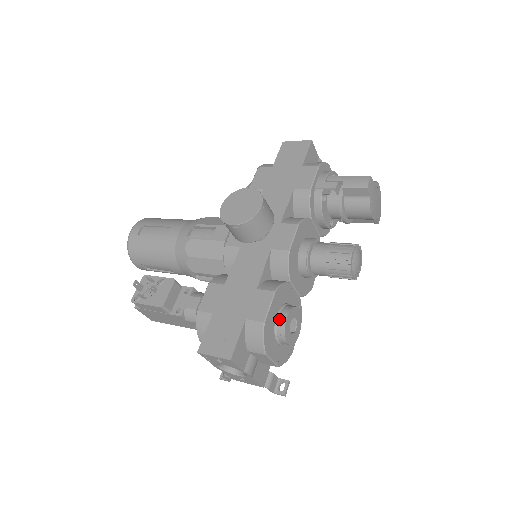
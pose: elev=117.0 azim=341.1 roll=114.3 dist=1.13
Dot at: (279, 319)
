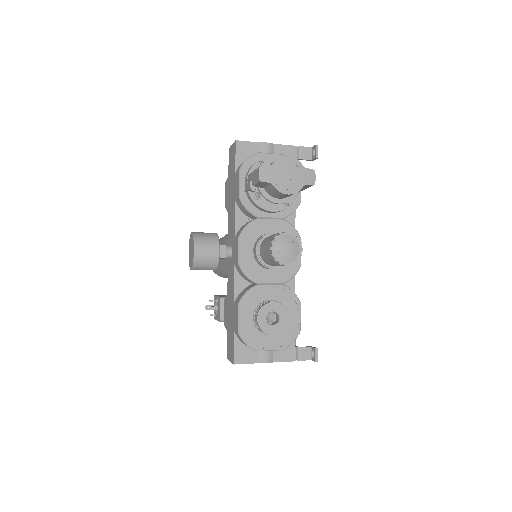
Dot at: (255, 321)
